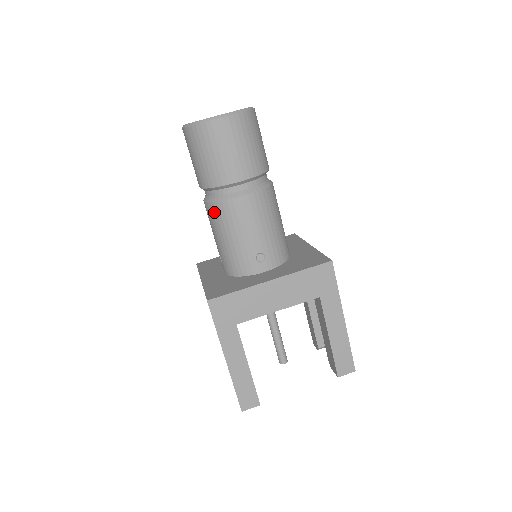
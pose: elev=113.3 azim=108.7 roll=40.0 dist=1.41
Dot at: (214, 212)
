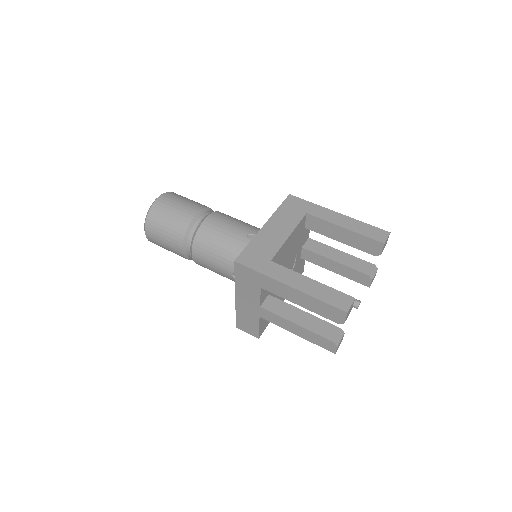
Dot at: (200, 245)
